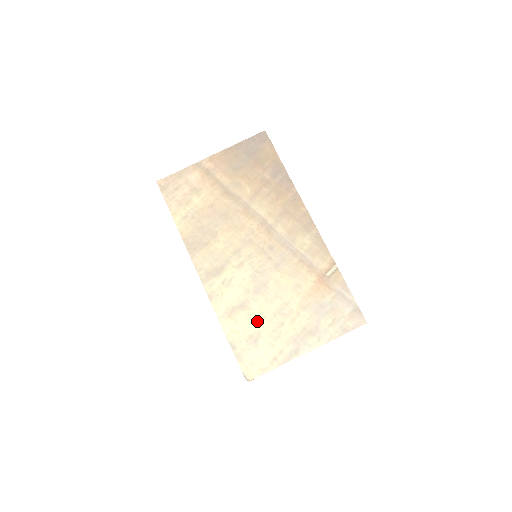
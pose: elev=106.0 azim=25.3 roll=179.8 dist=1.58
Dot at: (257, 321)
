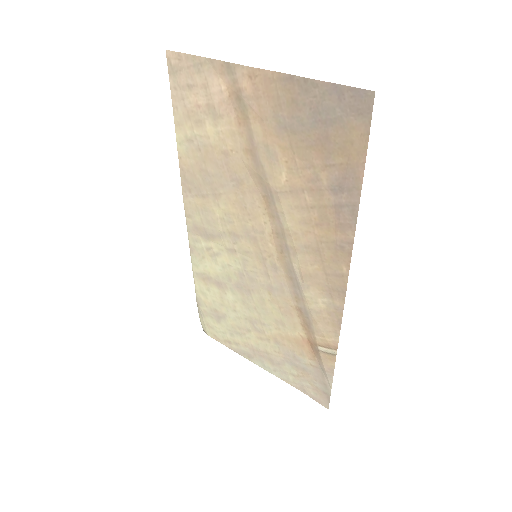
Dot at: (227, 307)
